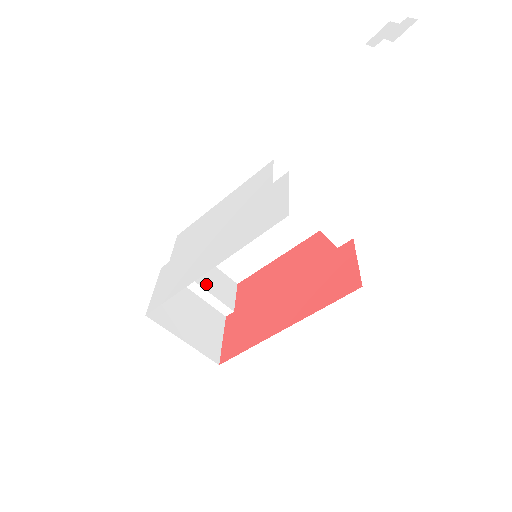
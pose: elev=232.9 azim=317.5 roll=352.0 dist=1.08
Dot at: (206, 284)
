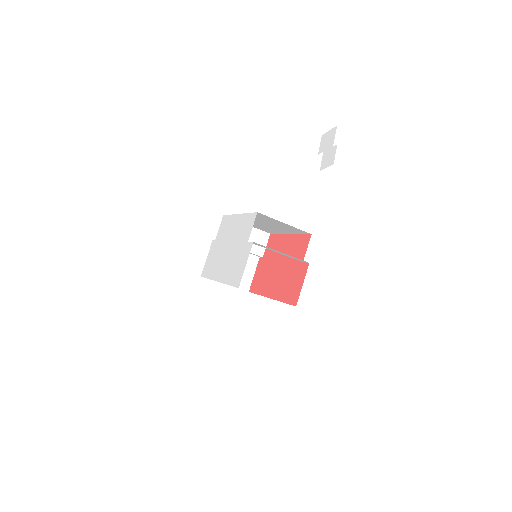
Dot at: occluded
